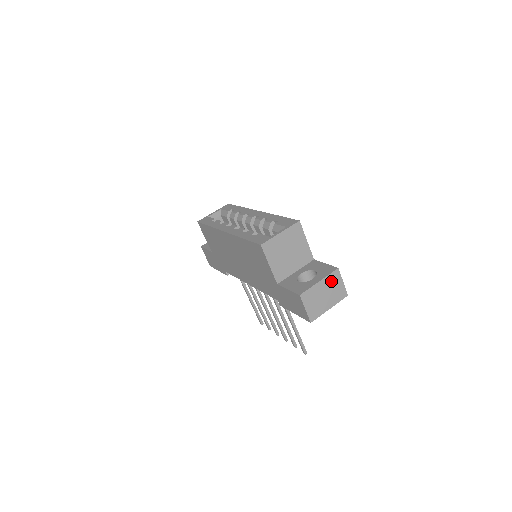
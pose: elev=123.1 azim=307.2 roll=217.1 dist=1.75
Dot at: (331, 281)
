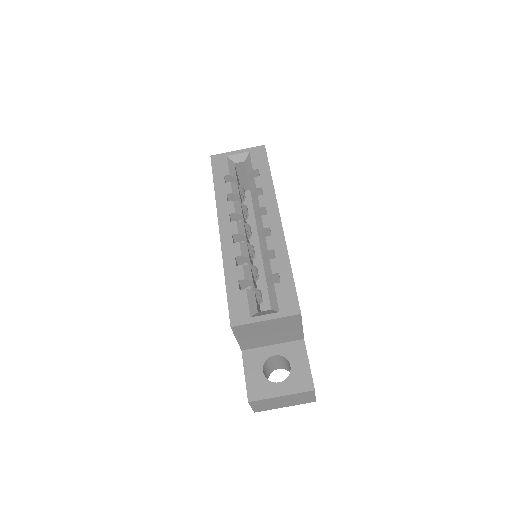
Dot at: (298, 396)
